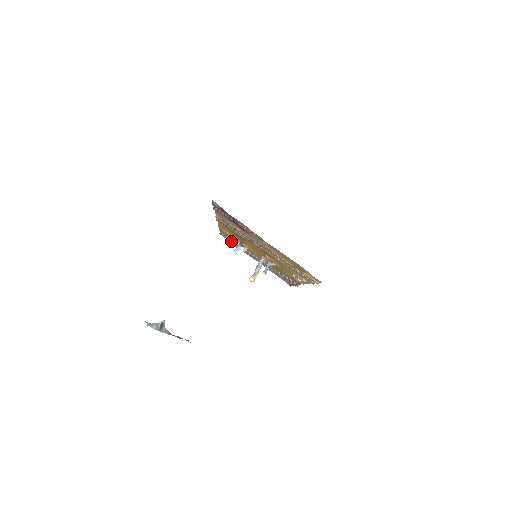
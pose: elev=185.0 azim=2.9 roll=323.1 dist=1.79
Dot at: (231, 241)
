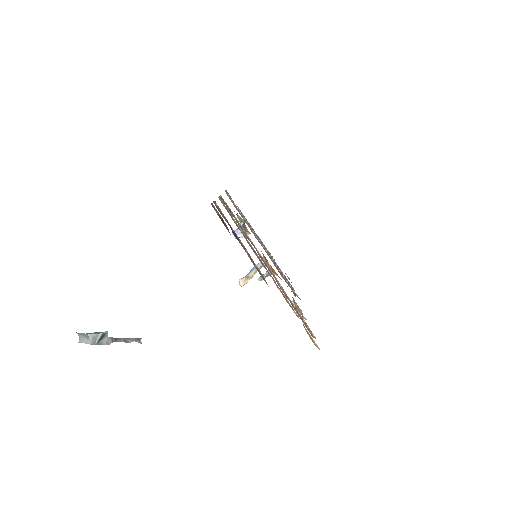
Dot at: (236, 206)
